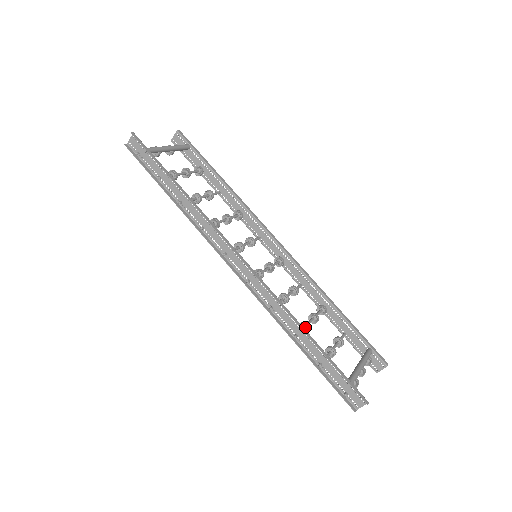
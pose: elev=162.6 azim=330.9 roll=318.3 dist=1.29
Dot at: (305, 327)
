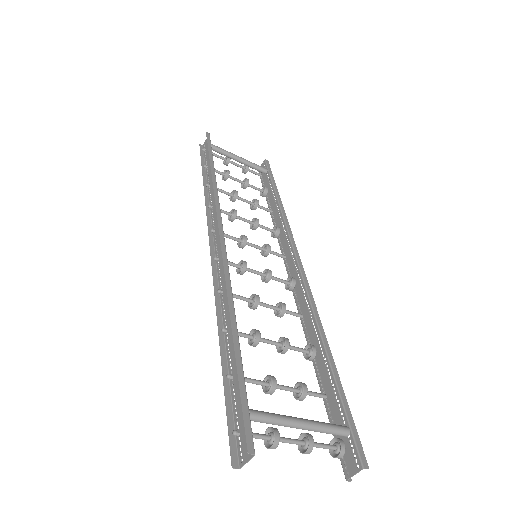
Dot at: (253, 336)
